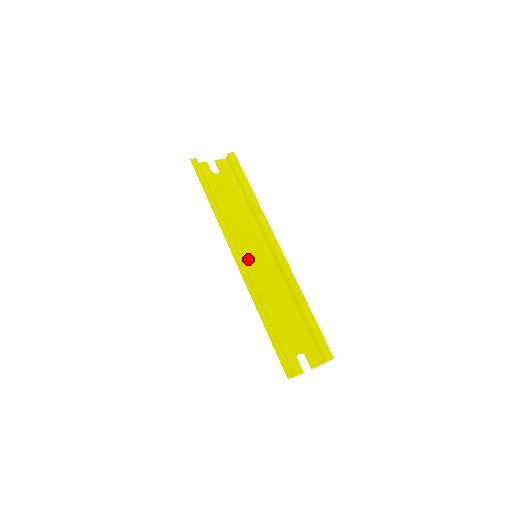
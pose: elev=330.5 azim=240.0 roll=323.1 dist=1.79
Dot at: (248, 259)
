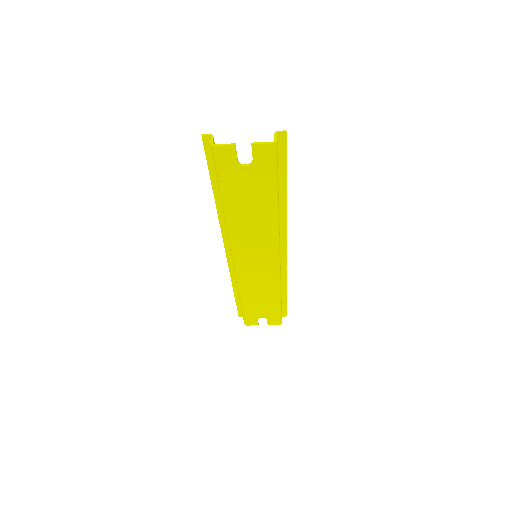
Dot at: (246, 259)
